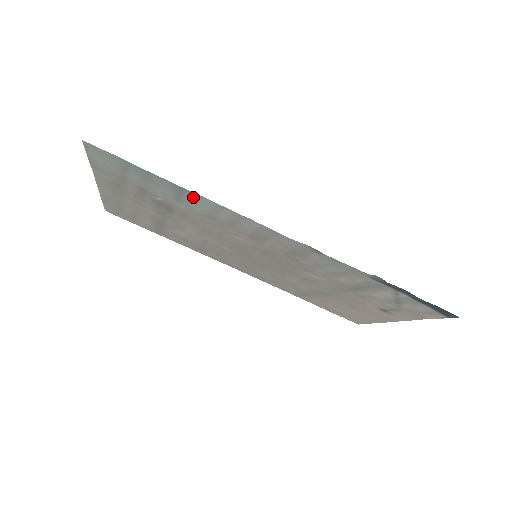
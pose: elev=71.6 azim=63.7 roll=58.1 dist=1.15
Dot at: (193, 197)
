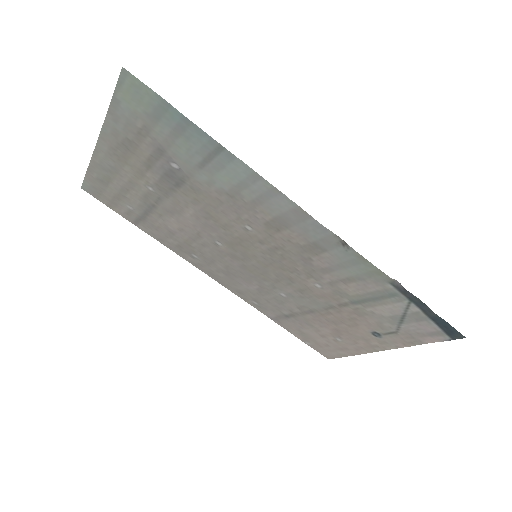
Dot at: (227, 161)
